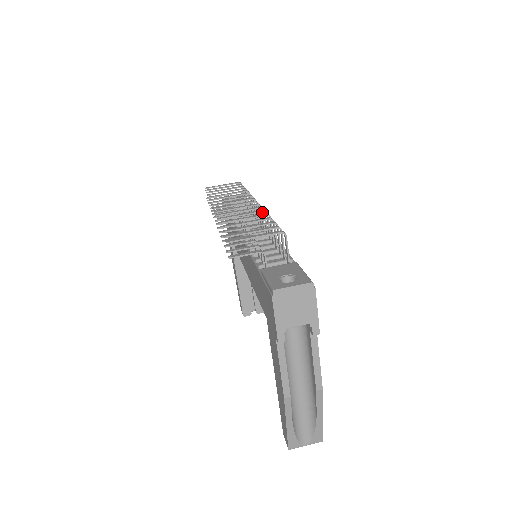
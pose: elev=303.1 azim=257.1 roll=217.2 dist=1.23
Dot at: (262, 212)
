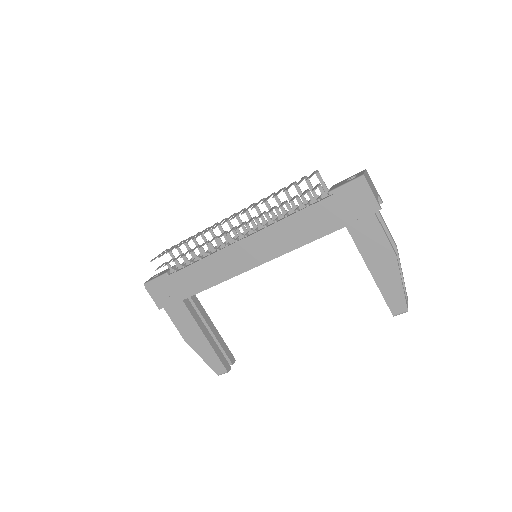
Dot at: (249, 213)
